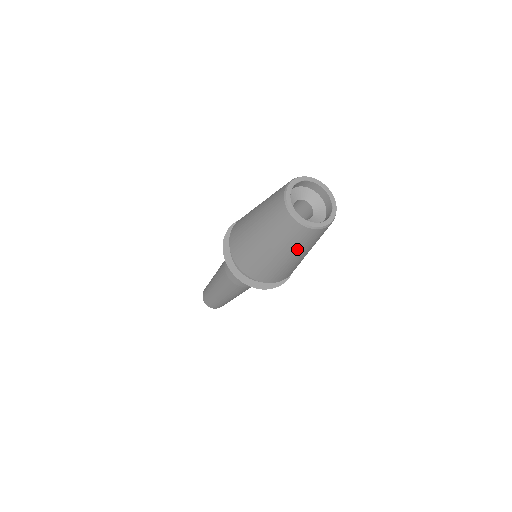
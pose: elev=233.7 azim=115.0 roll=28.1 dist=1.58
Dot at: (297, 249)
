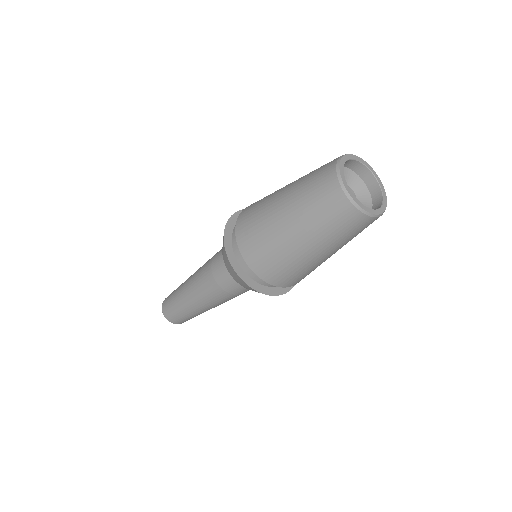
Dot at: (331, 241)
